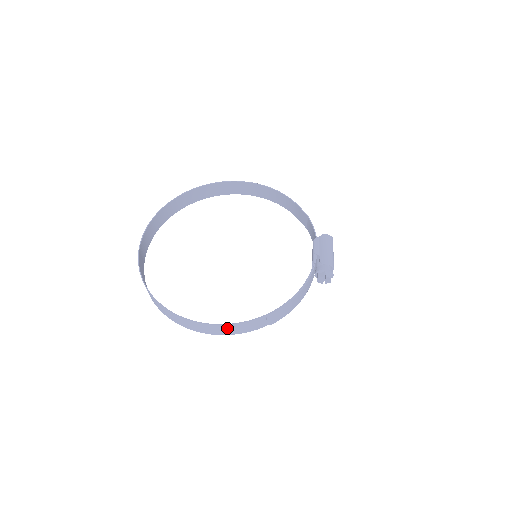
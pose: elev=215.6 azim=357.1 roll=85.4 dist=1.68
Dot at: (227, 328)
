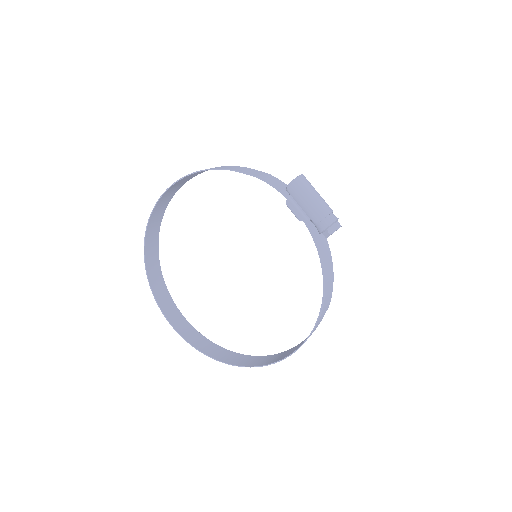
Dot at: occluded
